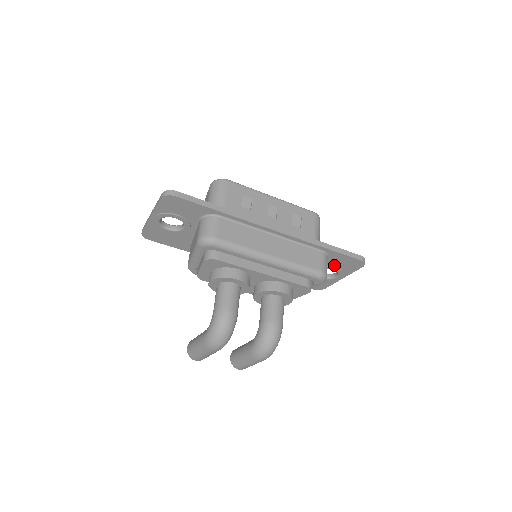
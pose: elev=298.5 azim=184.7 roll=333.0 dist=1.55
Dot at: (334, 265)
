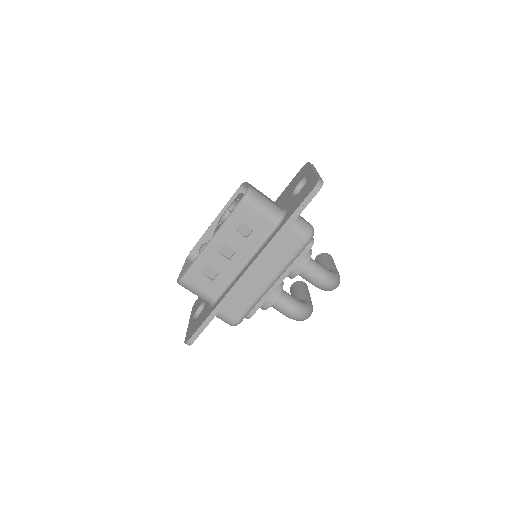
Dot at: occluded
